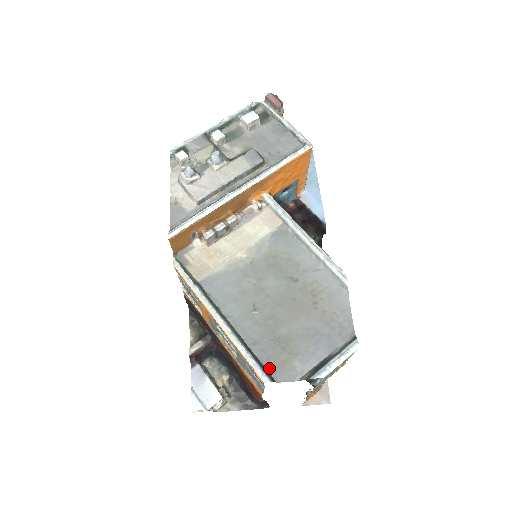
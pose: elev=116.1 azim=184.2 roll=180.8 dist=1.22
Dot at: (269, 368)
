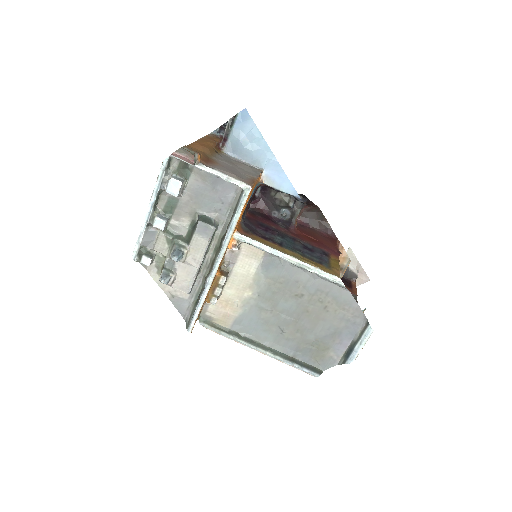
Dot at: (314, 364)
